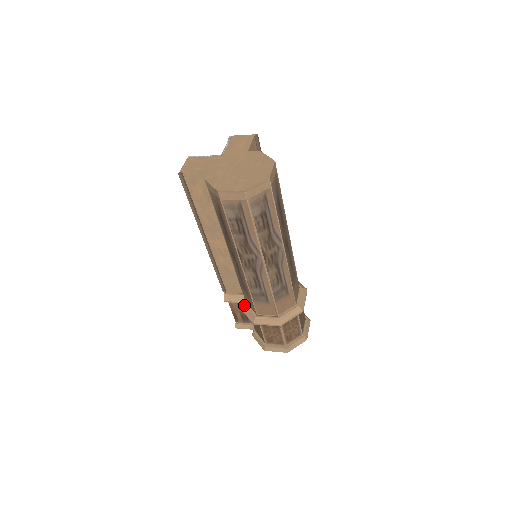
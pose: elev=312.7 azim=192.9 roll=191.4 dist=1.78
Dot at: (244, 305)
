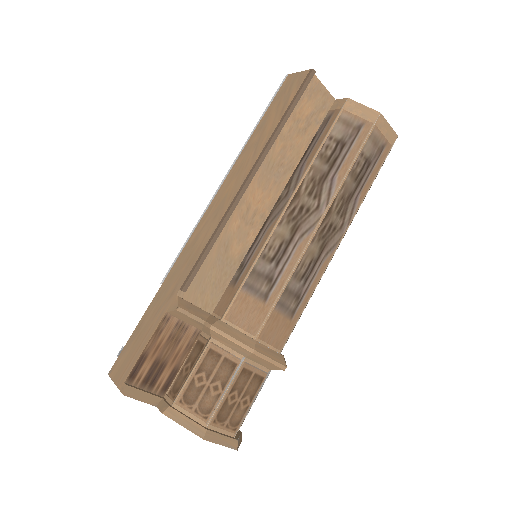
Dot at: (223, 322)
